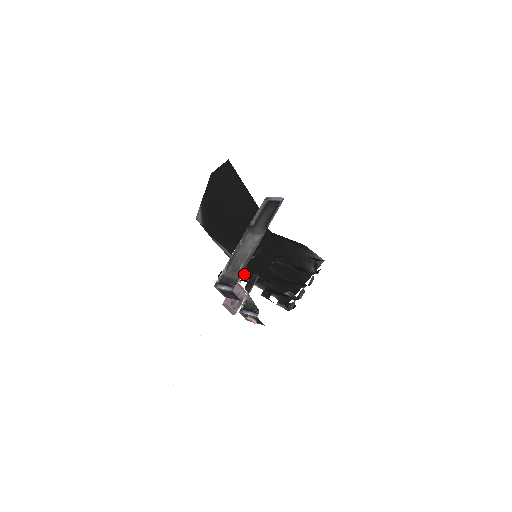
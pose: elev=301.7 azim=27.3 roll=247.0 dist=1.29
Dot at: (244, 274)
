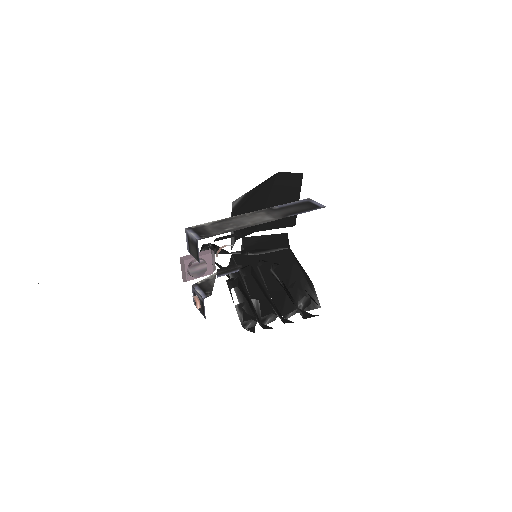
Dot at: (230, 264)
